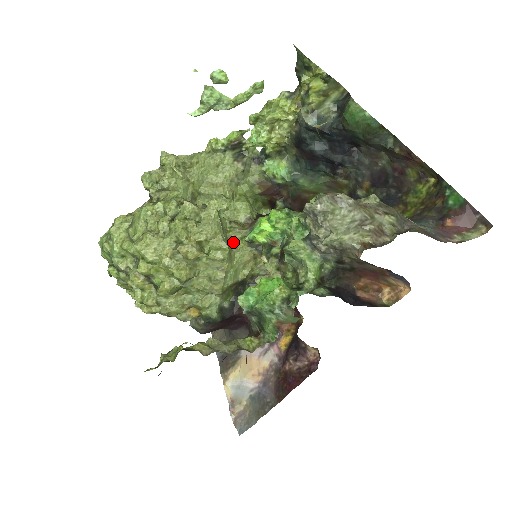
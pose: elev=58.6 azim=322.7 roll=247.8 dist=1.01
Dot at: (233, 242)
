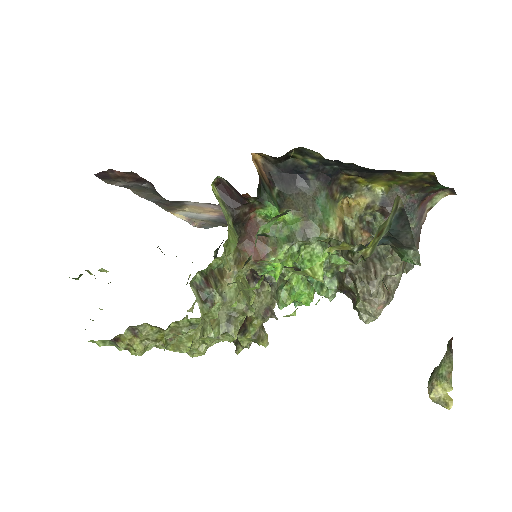
Dot at: occluded
